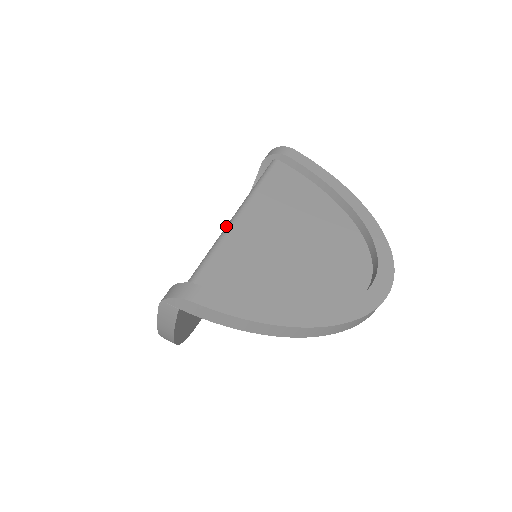
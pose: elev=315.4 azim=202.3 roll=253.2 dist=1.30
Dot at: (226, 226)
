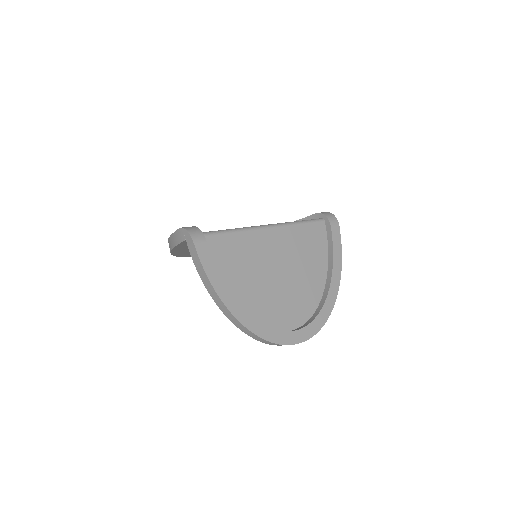
Dot at: (254, 226)
